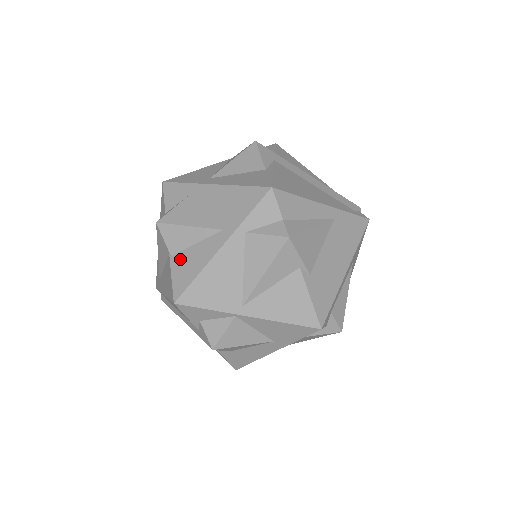
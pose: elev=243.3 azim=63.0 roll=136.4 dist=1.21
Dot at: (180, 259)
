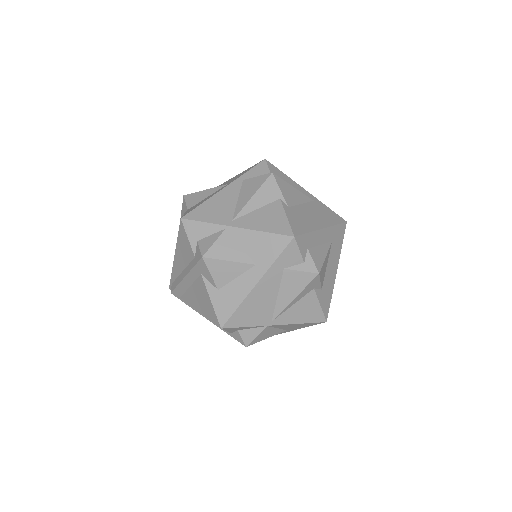
Dot at: (194, 206)
